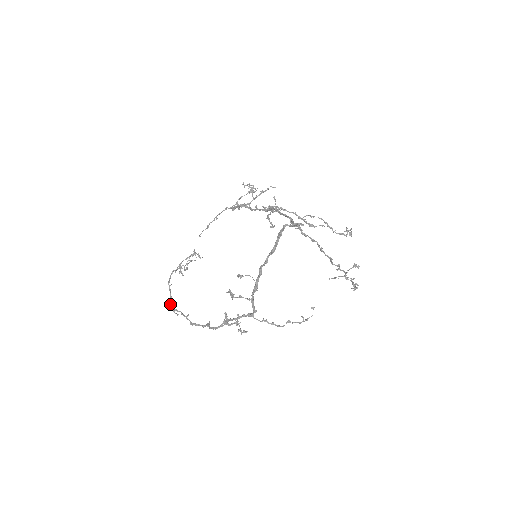
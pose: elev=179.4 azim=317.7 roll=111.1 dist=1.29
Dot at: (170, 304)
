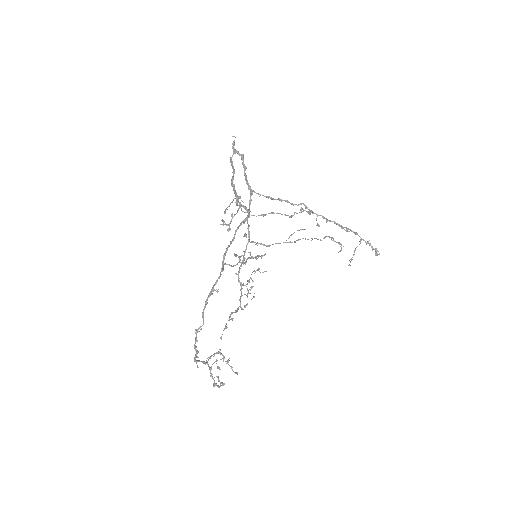
Dot at: (195, 346)
